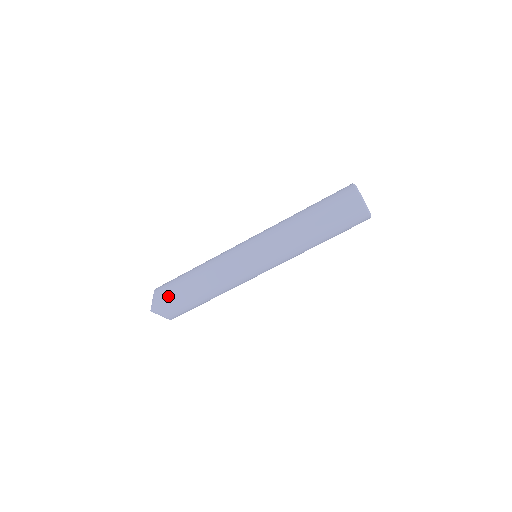
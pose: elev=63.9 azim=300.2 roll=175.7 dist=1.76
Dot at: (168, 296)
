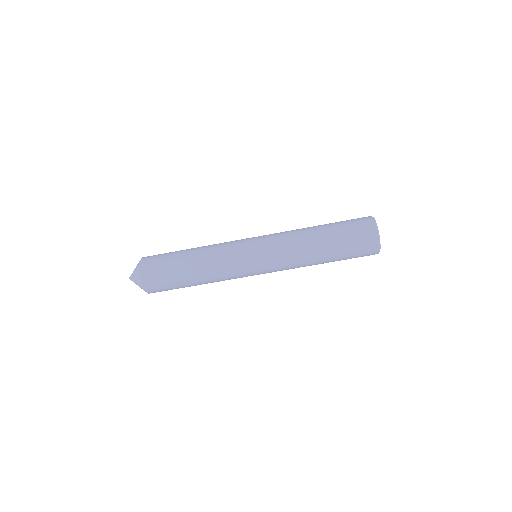
Dot at: (155, 259)
